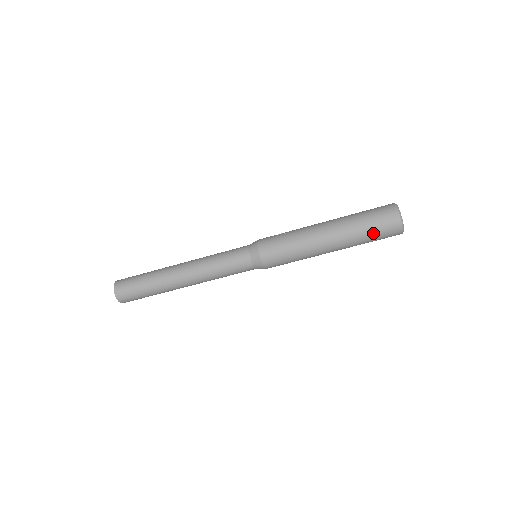
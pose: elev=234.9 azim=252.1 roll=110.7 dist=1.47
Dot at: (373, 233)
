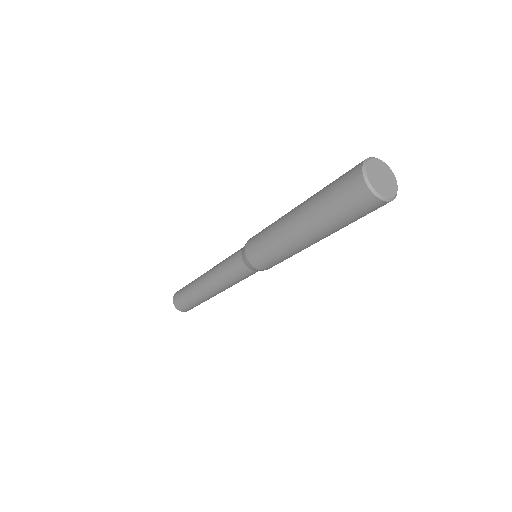
Dot at: (336, 203)
